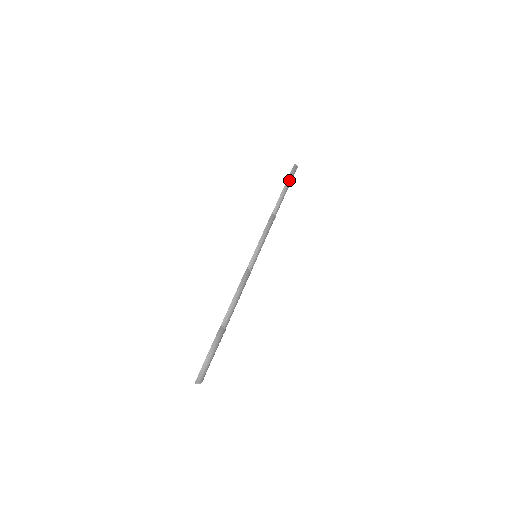
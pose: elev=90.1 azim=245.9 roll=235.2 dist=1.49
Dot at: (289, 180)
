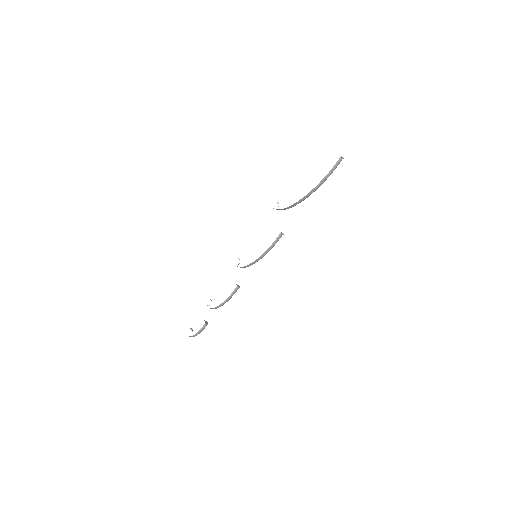
Dot at: (322, 183)
